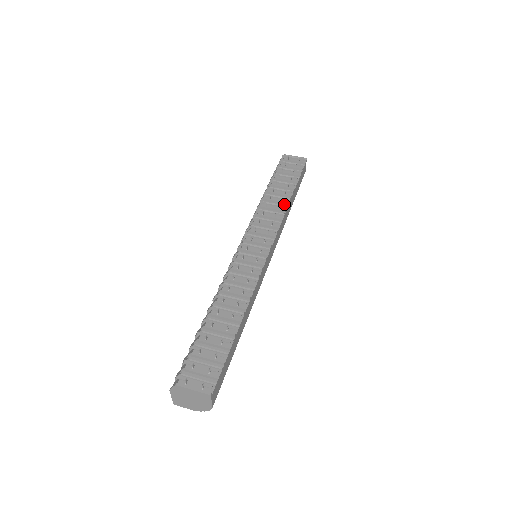
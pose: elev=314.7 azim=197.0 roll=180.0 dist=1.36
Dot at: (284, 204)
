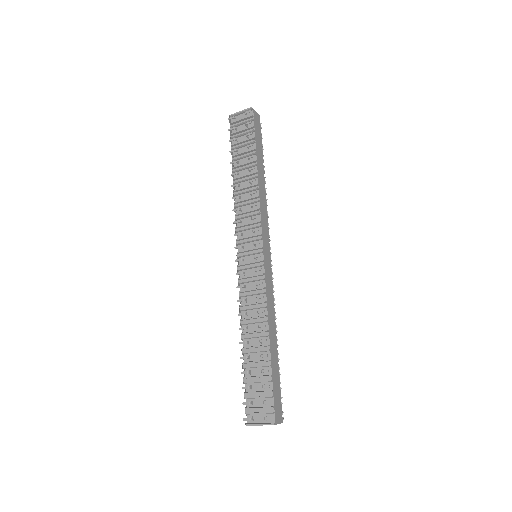
Dot at: (254, 186)
